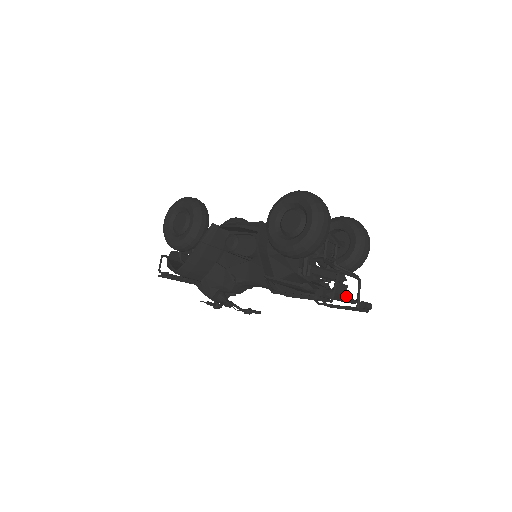
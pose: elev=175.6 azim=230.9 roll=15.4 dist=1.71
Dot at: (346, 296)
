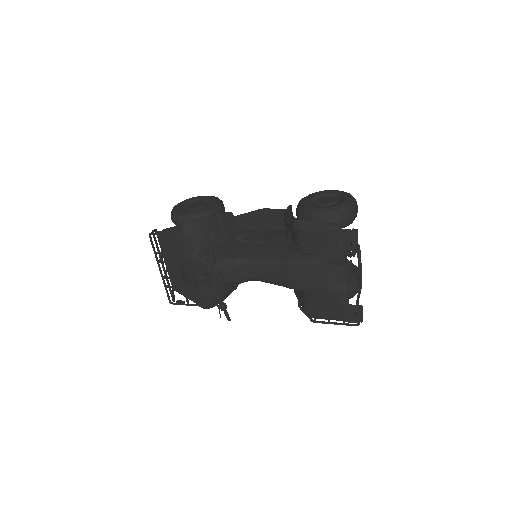
Dot at: (349, 289)
